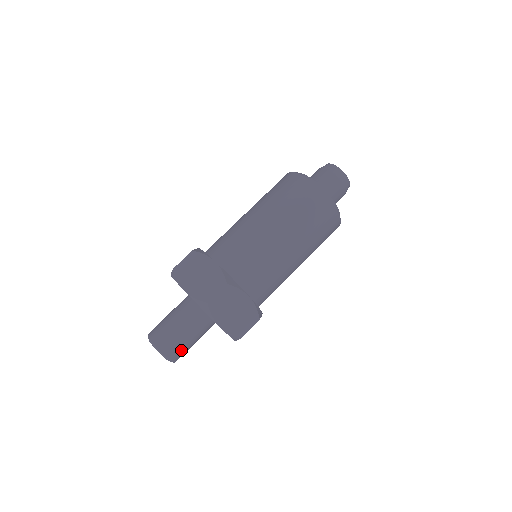
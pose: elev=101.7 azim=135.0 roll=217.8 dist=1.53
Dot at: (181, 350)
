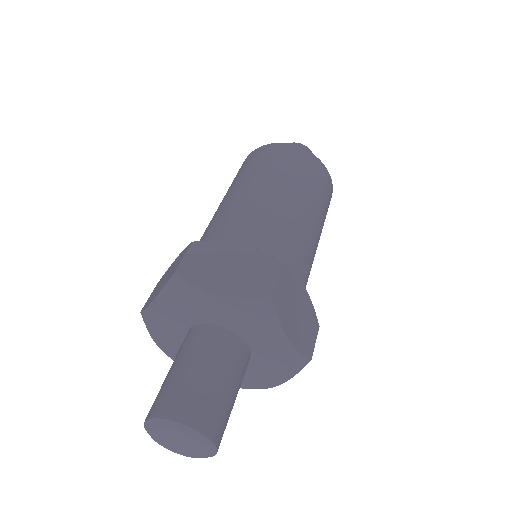
Dot at: (200, 401)
